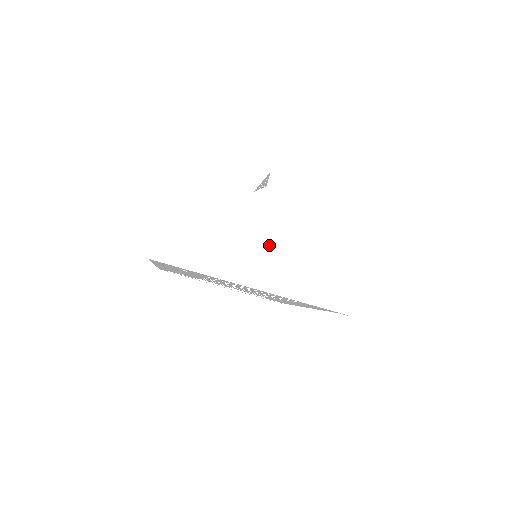
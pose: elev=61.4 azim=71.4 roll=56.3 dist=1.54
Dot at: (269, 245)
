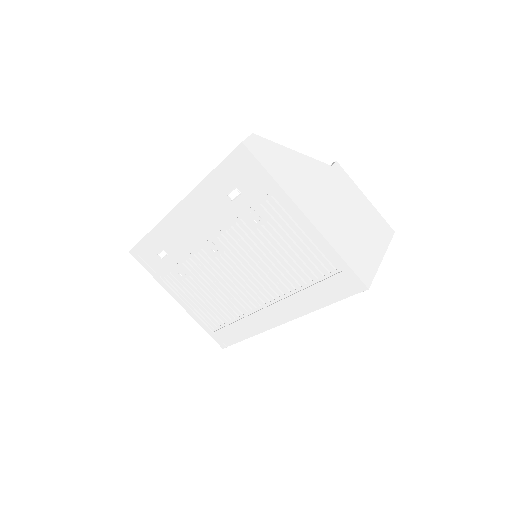
Dot at: (325, 200)
